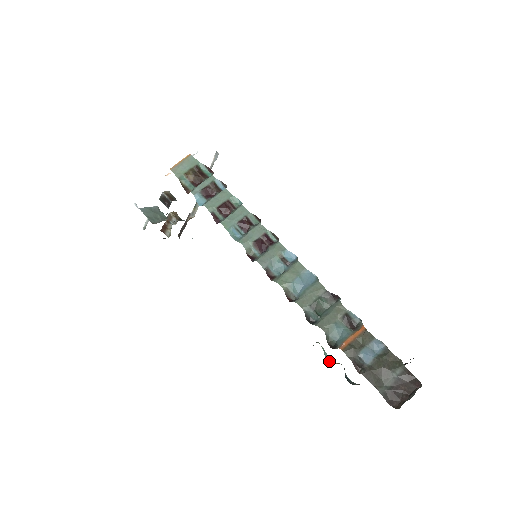
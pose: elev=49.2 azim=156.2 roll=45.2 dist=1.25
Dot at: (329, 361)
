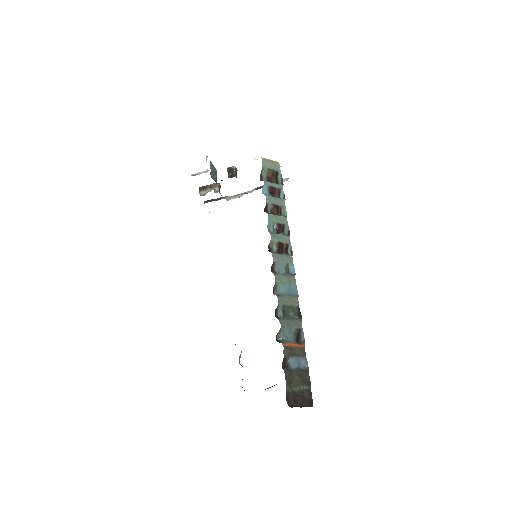
Dot at: (239, 362)
